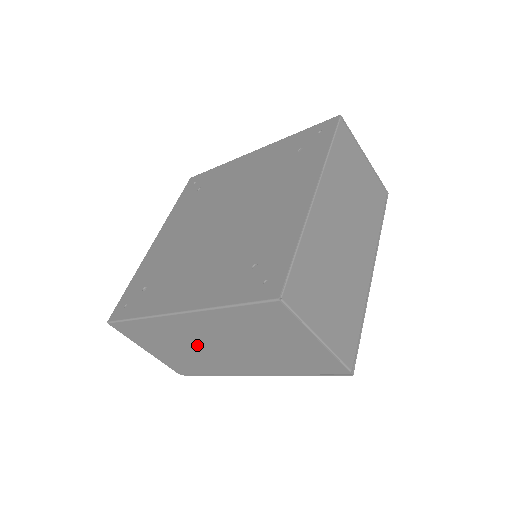
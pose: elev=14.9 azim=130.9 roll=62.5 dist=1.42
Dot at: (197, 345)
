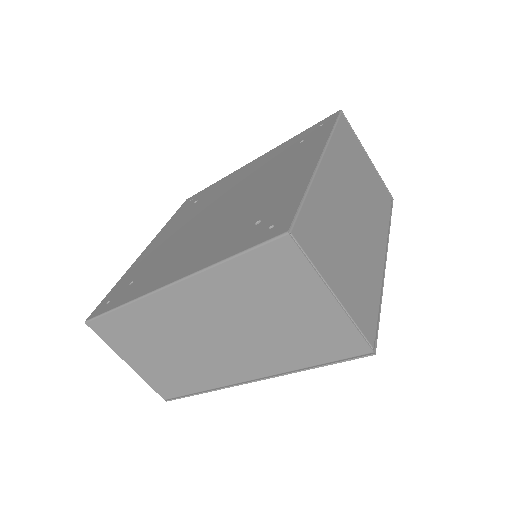
Dot at: (188, 339)
